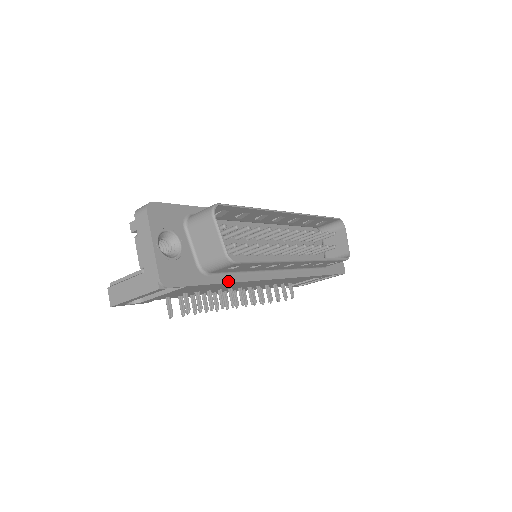
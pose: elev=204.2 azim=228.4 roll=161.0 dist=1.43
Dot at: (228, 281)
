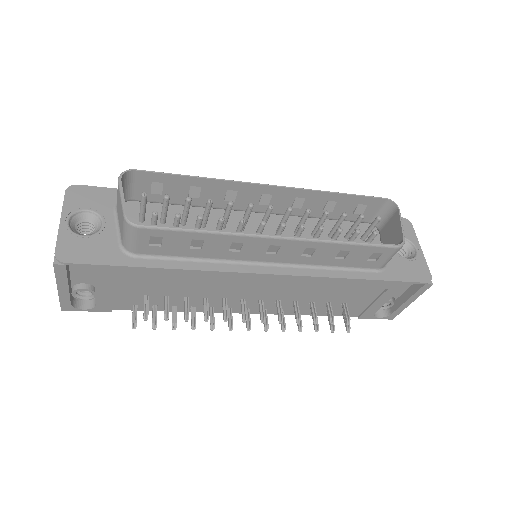
Dot at: (169, 267)
